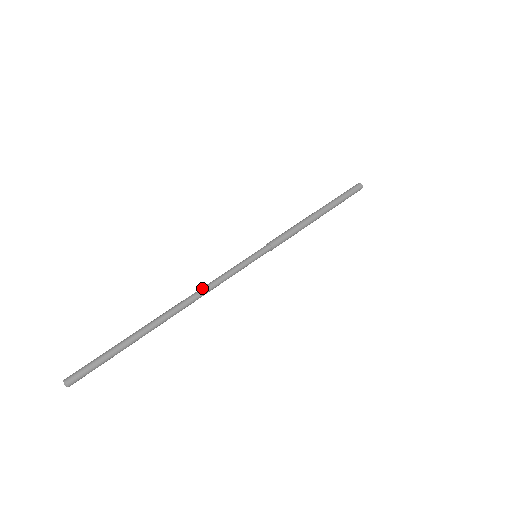
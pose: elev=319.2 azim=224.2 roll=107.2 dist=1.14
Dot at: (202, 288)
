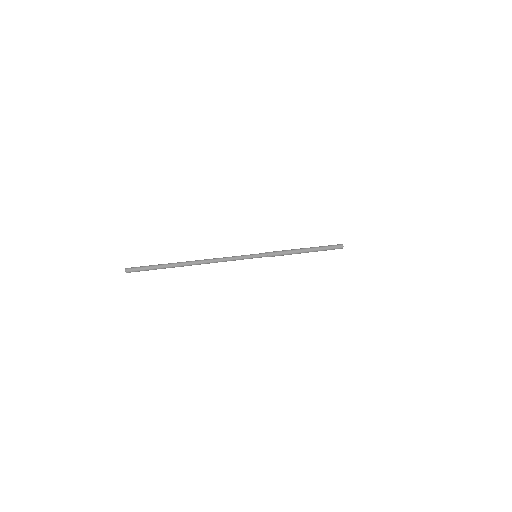
Dot at: (216, 259)
